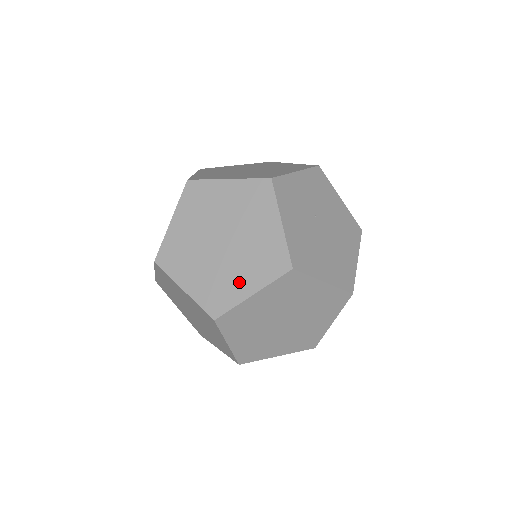
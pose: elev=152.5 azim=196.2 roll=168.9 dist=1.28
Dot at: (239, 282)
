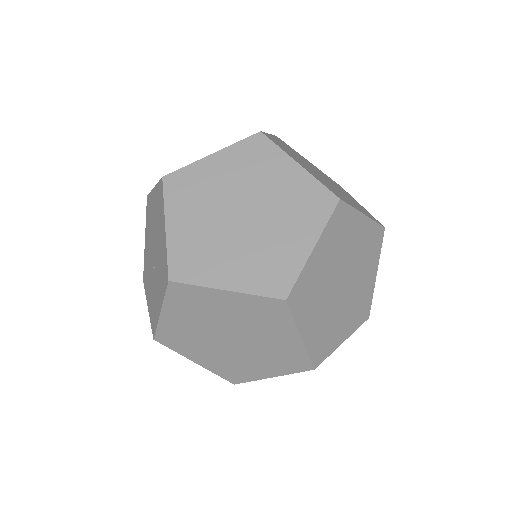
Dot at: (349, 201)
